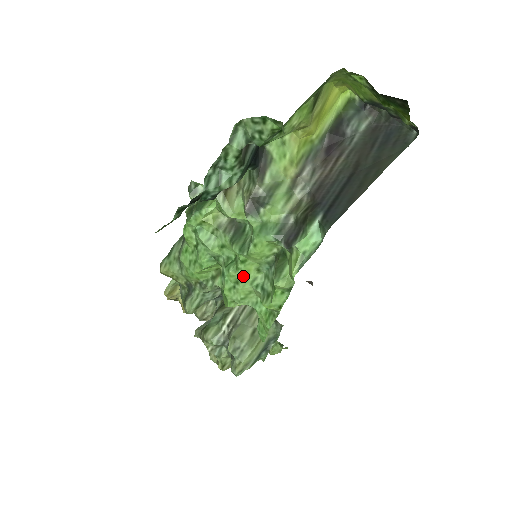
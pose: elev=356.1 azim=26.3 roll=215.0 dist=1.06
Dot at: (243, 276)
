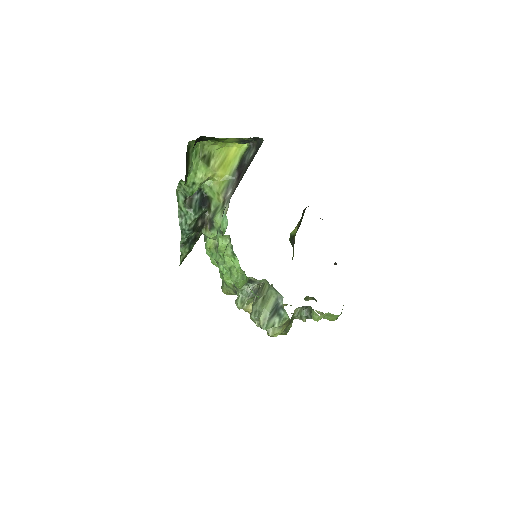
Dot at: (229, 264)
